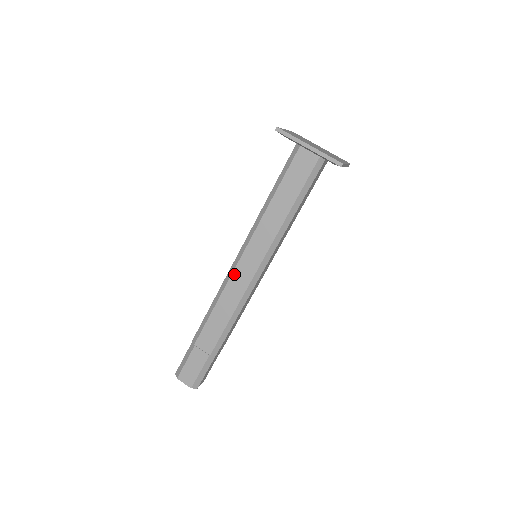
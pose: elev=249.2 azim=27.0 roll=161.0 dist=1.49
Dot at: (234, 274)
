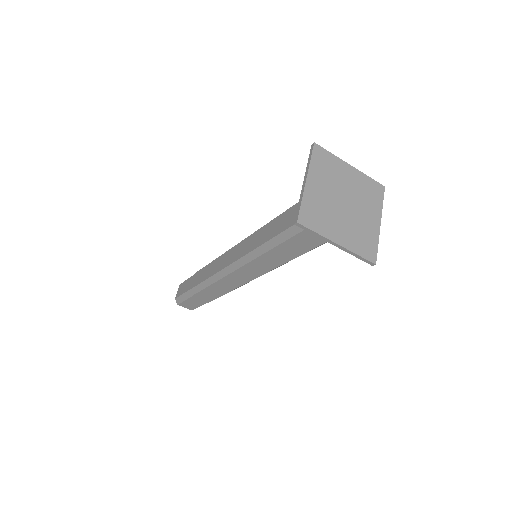
Dot at: (232, 274)
